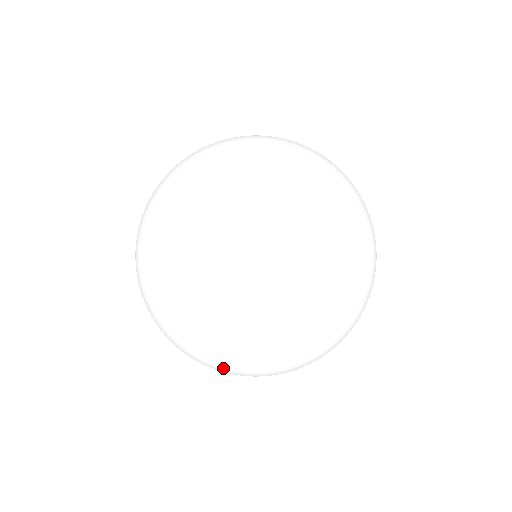
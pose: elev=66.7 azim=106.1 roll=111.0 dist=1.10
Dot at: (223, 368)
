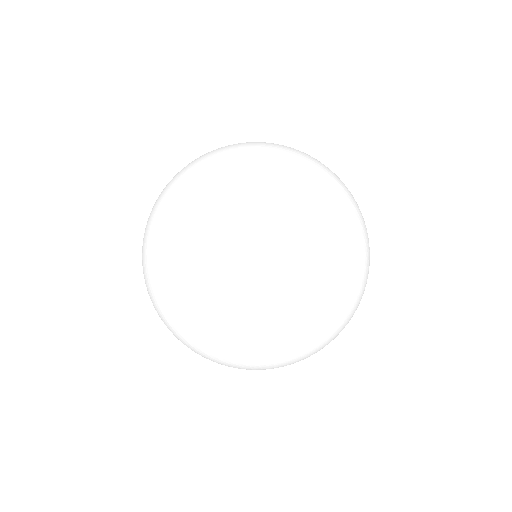
Dot at: (189, 323)
